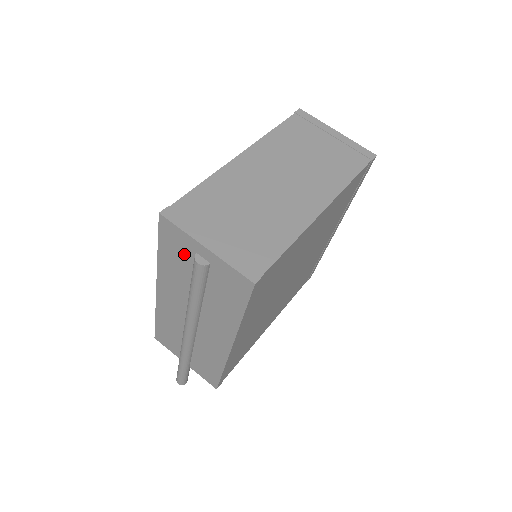
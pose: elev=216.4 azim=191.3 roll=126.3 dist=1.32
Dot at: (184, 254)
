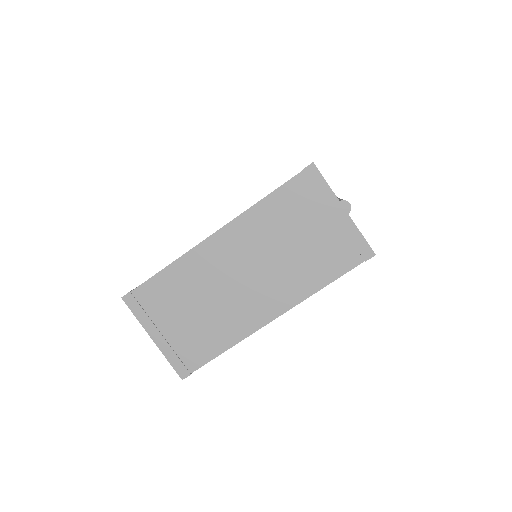
Dot at: occluded
